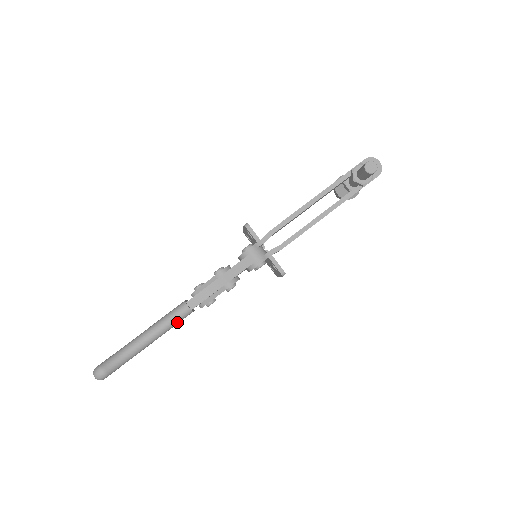
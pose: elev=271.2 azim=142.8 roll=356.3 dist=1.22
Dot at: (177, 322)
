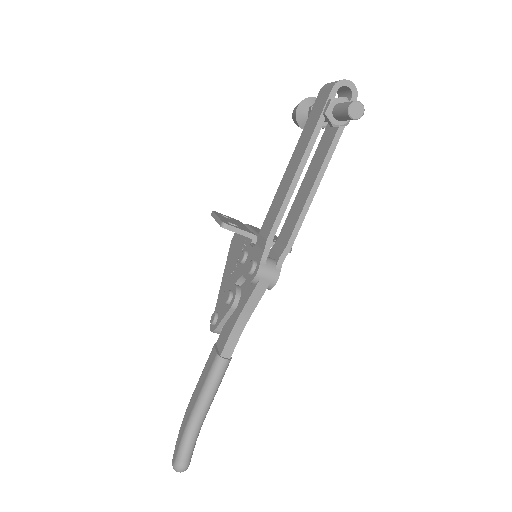
Dot at: (222, 377)
